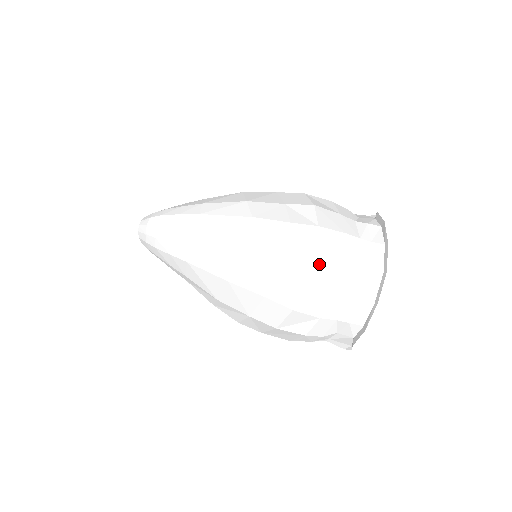
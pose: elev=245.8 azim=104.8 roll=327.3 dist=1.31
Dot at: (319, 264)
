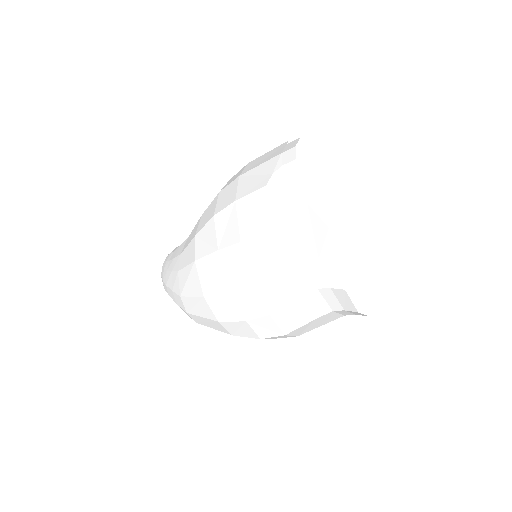
Dot at: (294, 333)
